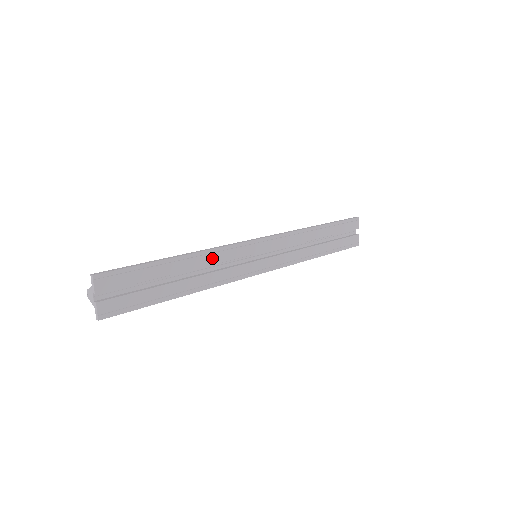
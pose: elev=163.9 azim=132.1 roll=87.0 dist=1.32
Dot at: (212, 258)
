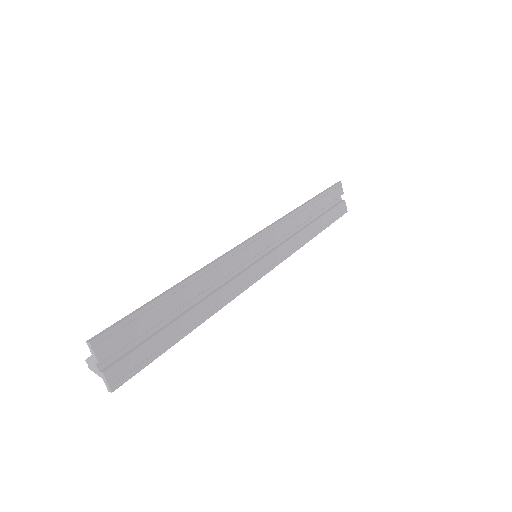
Dot at: (214, 274)
